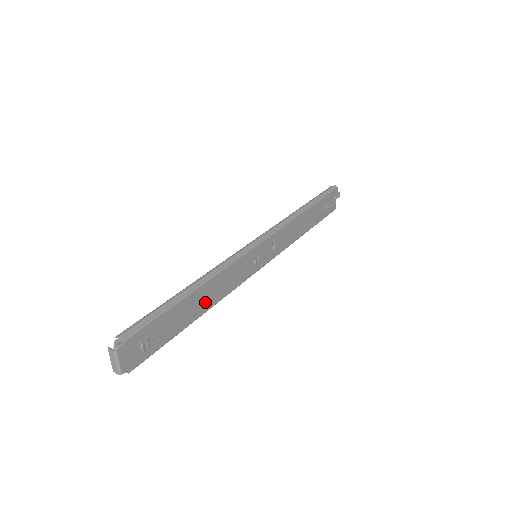
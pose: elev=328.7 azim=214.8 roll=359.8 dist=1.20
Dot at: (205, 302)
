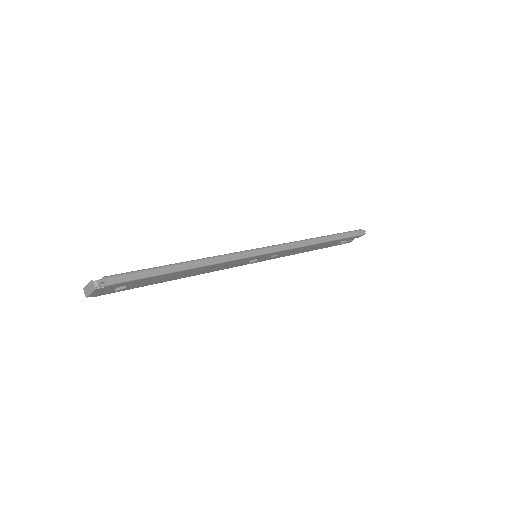
Dot at: (189, 274)
